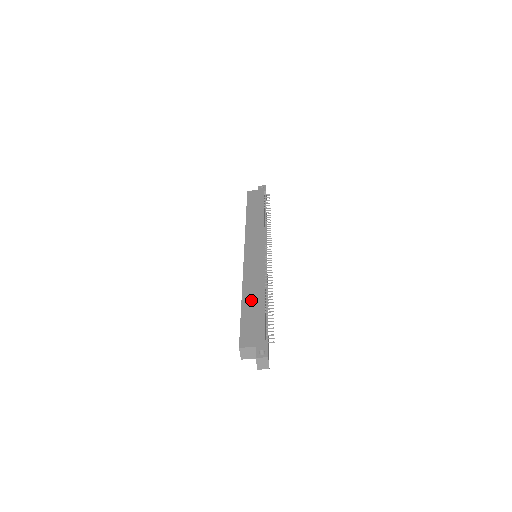
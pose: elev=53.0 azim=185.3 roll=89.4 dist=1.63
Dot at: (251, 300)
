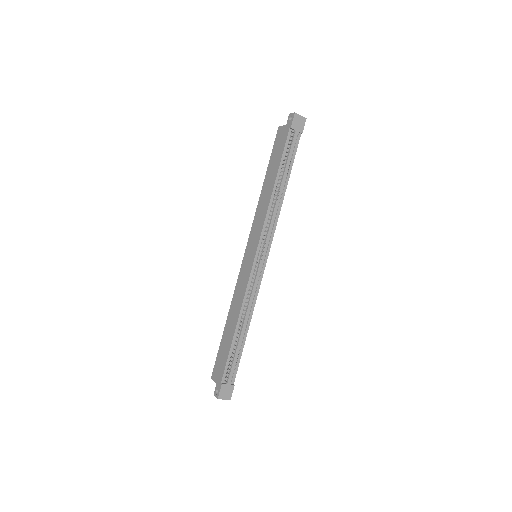
Dot at: (229, 328)
